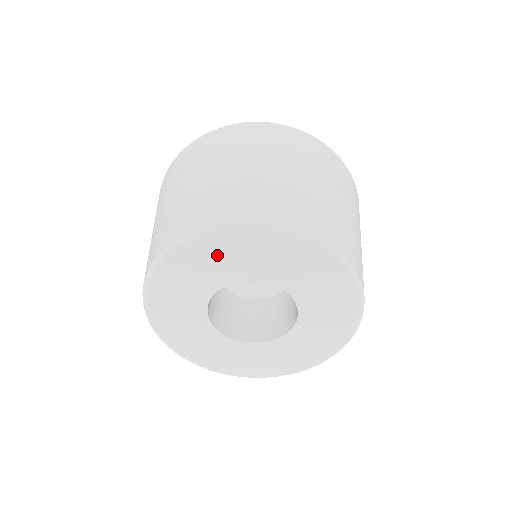
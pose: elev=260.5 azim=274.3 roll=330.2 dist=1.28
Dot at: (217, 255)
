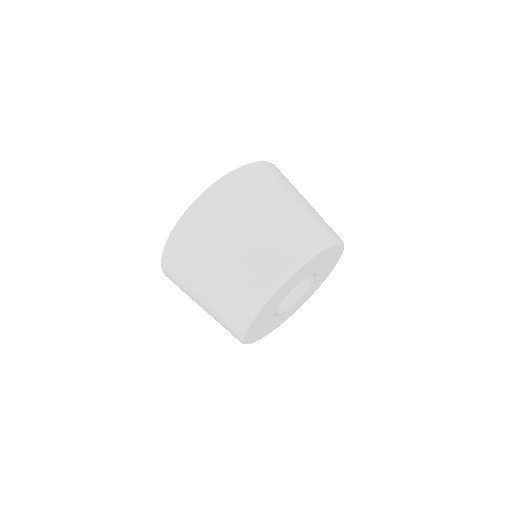
Dot at: (272, 303)
